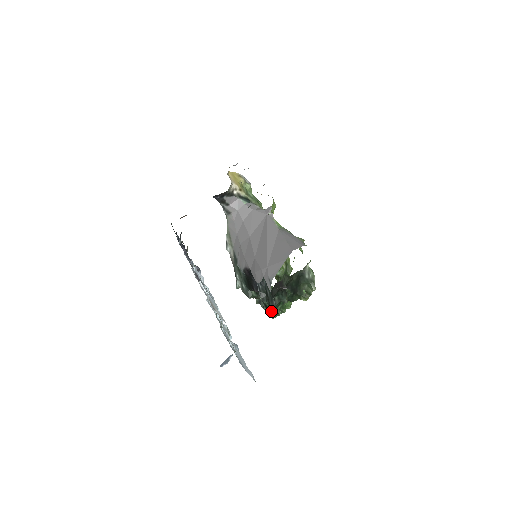
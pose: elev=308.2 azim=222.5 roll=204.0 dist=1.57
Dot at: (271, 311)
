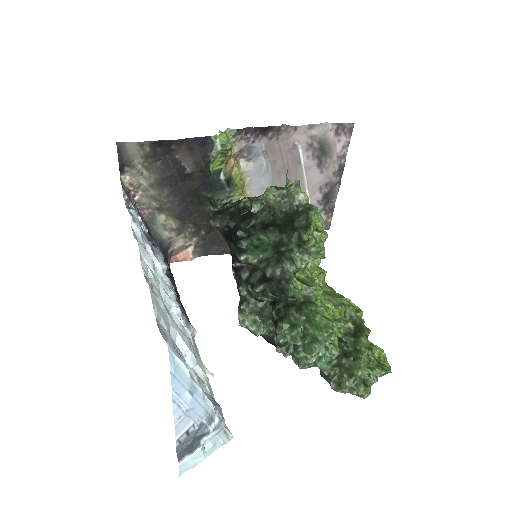
Dot at: (241, 261)
